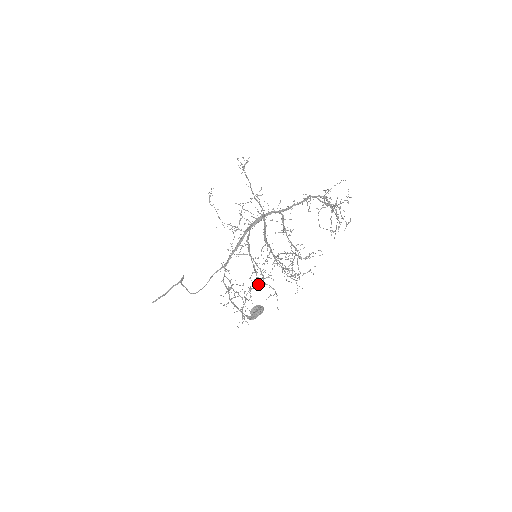
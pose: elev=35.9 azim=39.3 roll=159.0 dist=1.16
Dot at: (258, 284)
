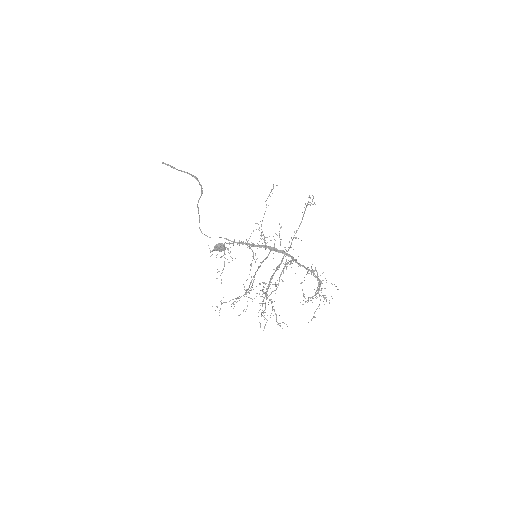
Dot at: (243, 295)
